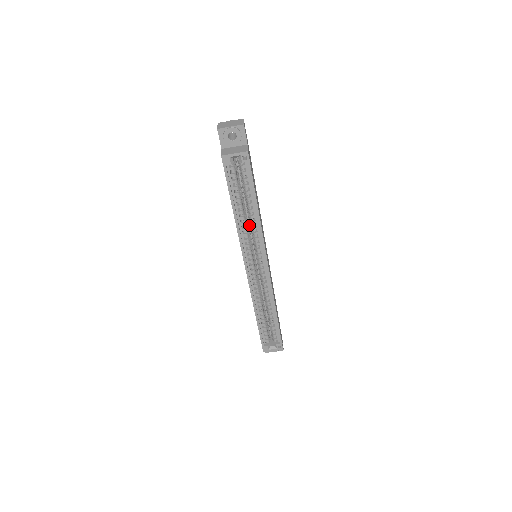
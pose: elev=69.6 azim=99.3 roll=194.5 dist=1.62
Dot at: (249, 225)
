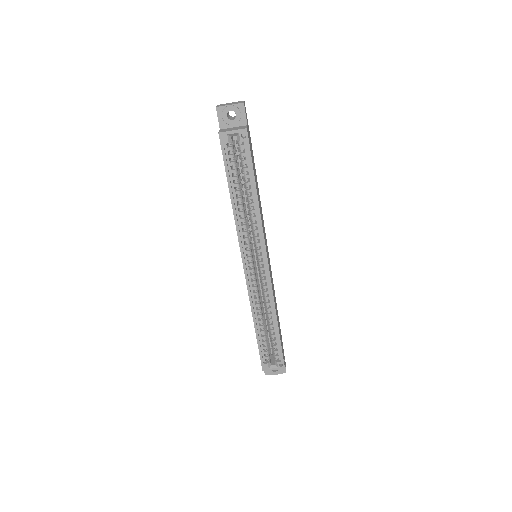
Dot at: occluded
